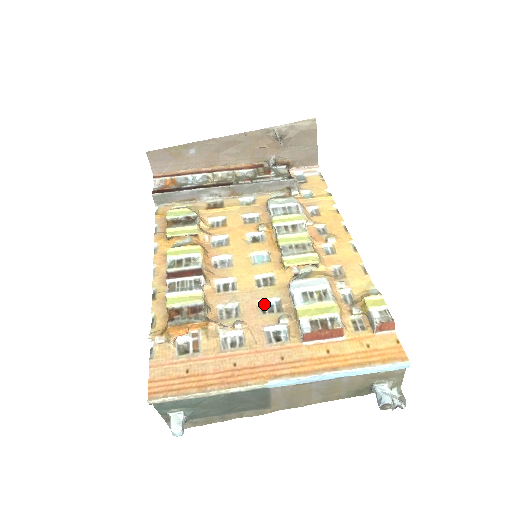
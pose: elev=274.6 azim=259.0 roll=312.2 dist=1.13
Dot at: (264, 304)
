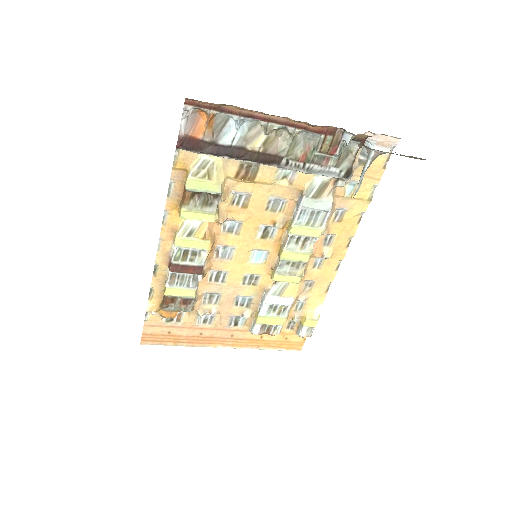
Dot at: (240, 297)
